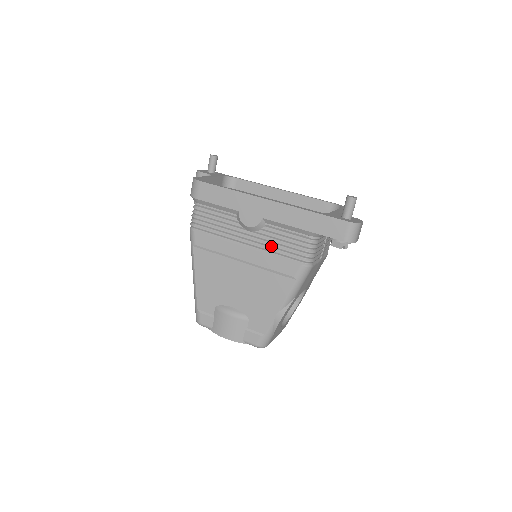
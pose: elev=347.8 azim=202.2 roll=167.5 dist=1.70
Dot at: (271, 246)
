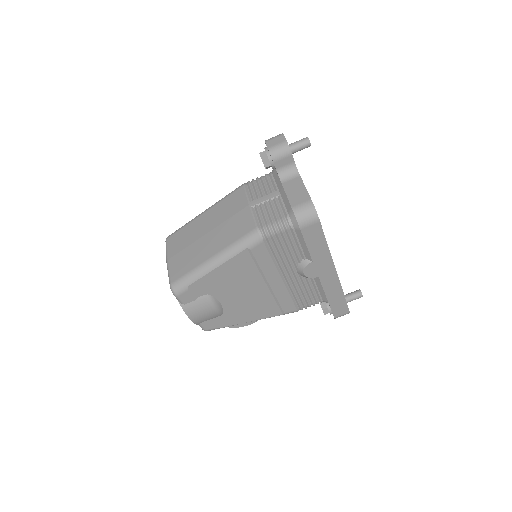
Dot at: (297, 290)
